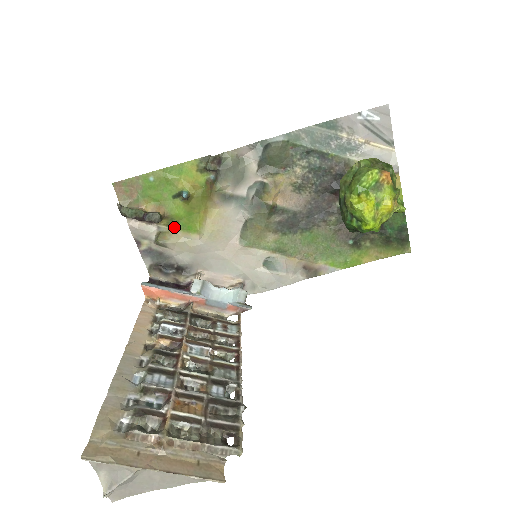
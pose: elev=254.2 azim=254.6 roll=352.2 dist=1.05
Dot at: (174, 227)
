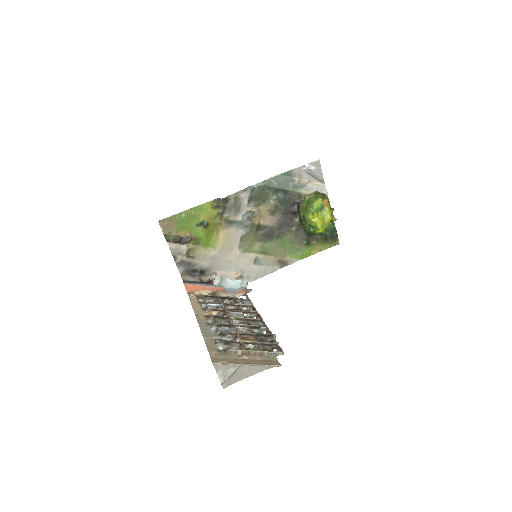
Dot at: (198, 245)
